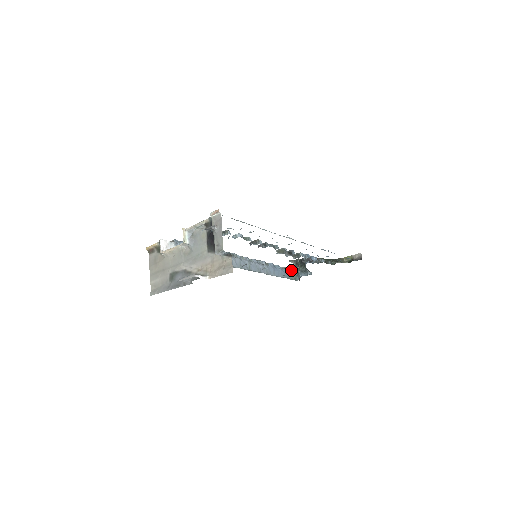
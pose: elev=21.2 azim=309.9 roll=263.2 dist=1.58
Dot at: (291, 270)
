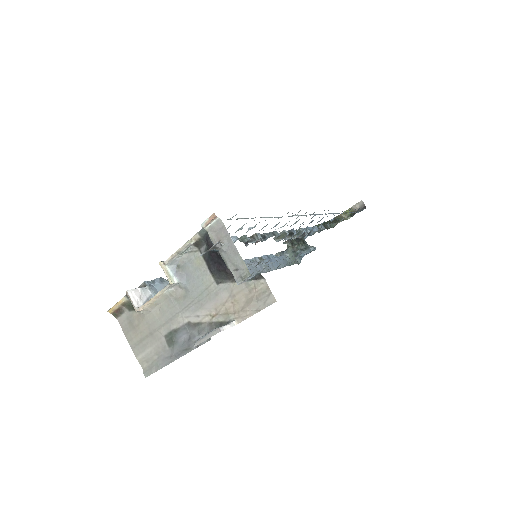
Dot at: (287, 253)
